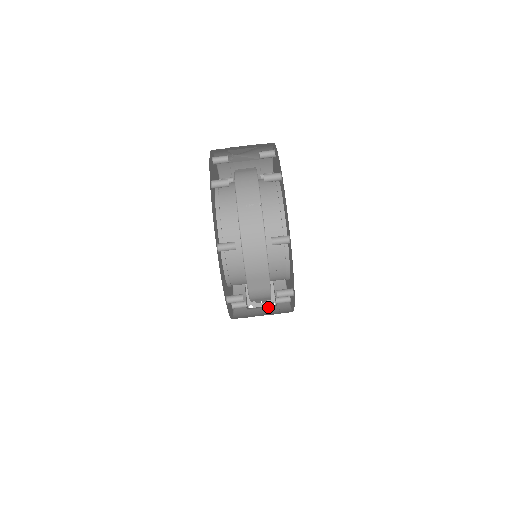
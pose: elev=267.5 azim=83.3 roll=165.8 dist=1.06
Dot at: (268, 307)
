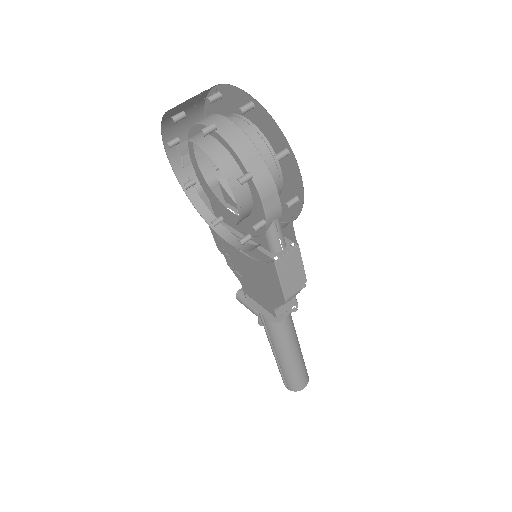
Dot at: occluded
